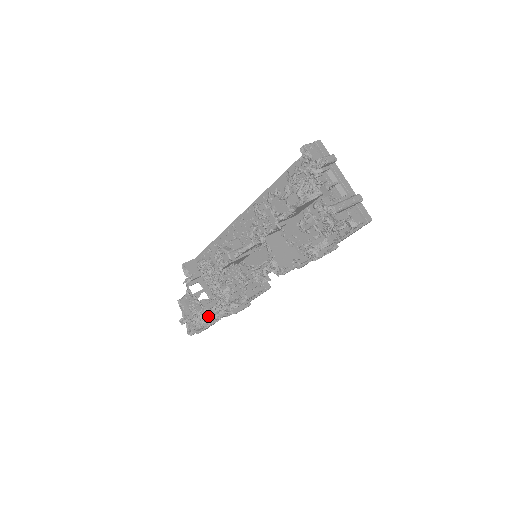
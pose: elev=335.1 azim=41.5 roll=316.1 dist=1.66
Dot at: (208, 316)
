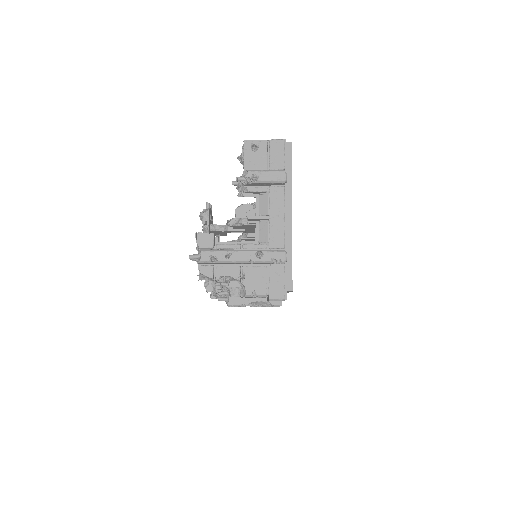
Dot at: occluded
